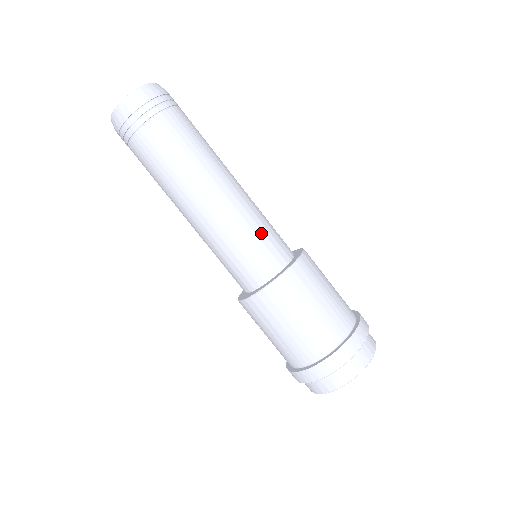
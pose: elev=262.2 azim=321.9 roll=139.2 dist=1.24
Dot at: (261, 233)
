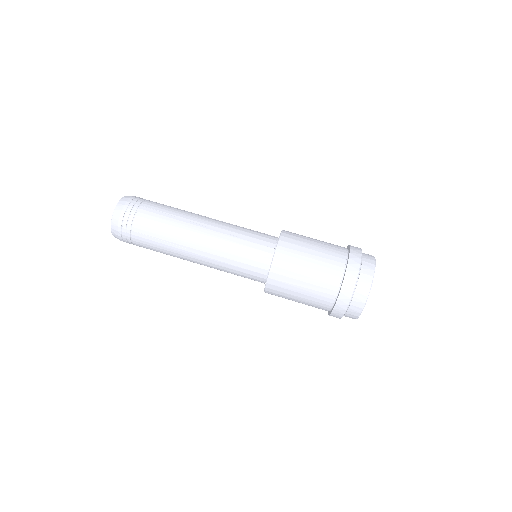
Dot at: (243, 247)
